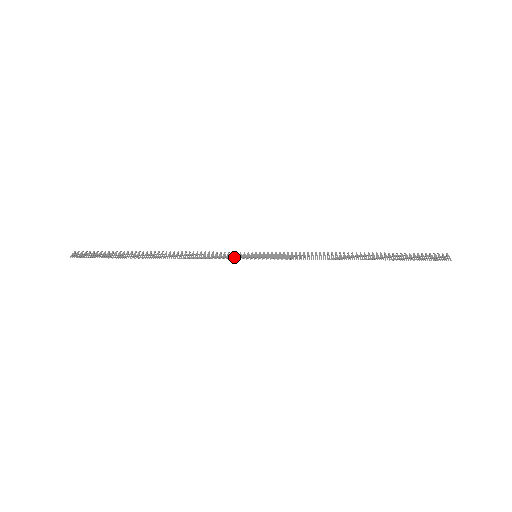
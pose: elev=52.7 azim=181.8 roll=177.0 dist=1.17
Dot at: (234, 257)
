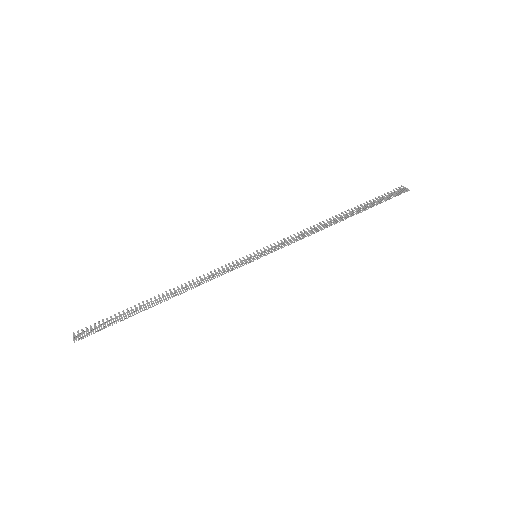
Dot at: (238, 266)
